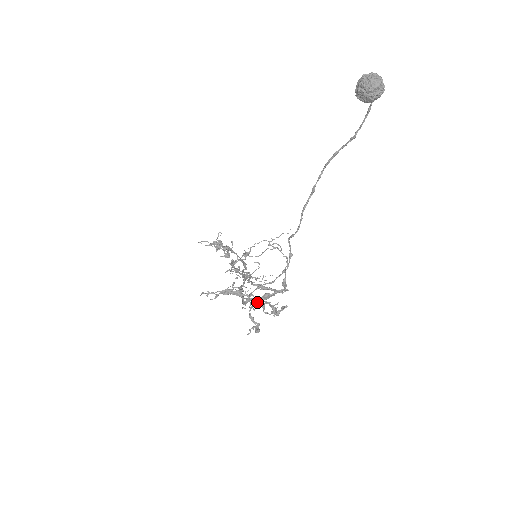
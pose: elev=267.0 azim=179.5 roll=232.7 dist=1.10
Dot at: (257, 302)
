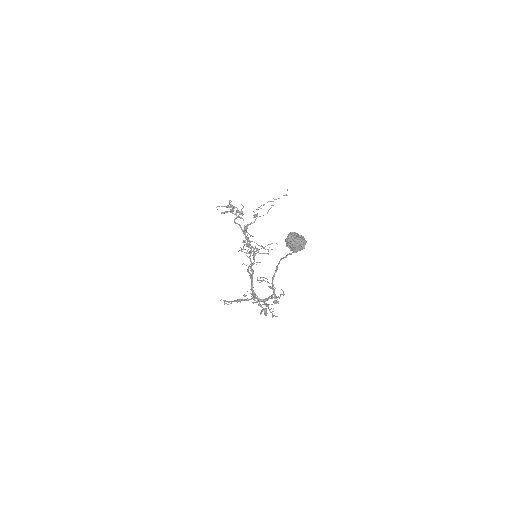
Dot at: occluded
